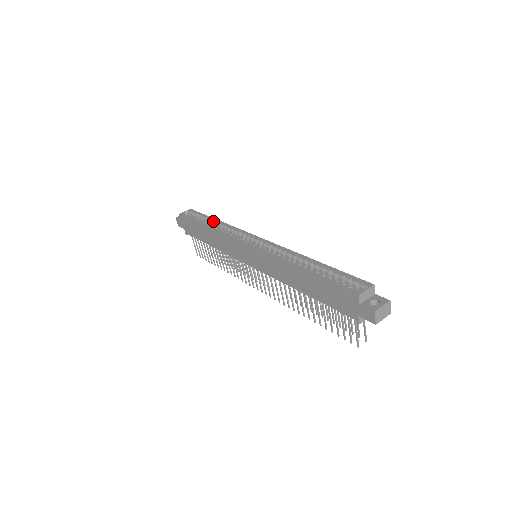
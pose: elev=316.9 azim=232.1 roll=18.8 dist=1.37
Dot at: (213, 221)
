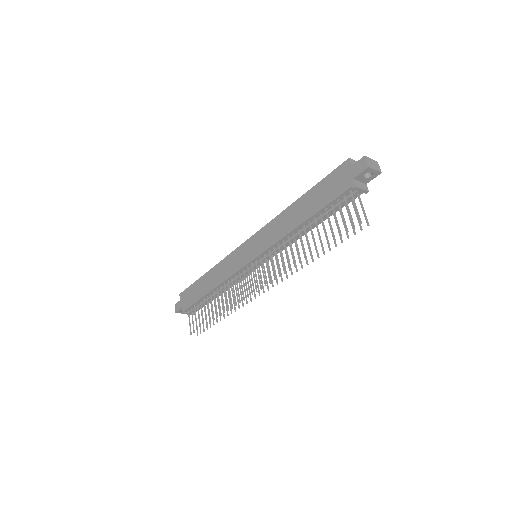
Dot at: occluded
